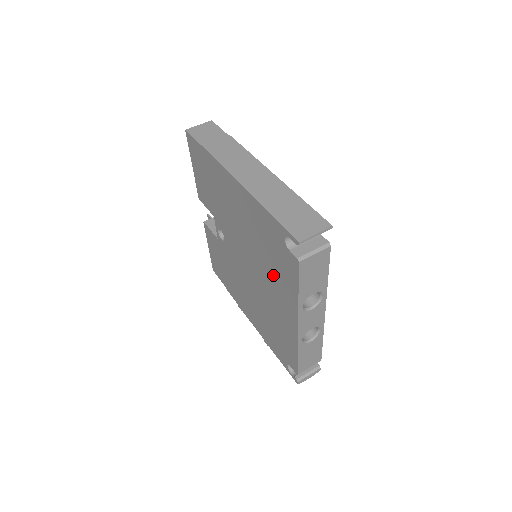
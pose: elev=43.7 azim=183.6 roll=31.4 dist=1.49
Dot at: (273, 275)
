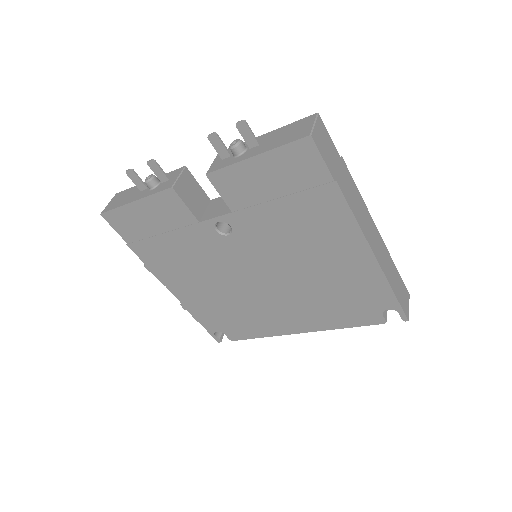
Dot at: (315, 304)
